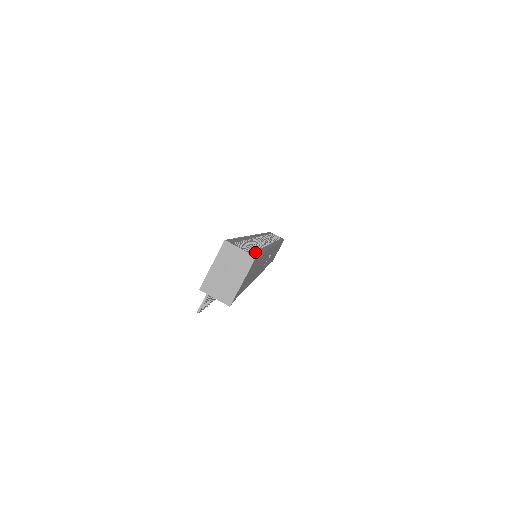
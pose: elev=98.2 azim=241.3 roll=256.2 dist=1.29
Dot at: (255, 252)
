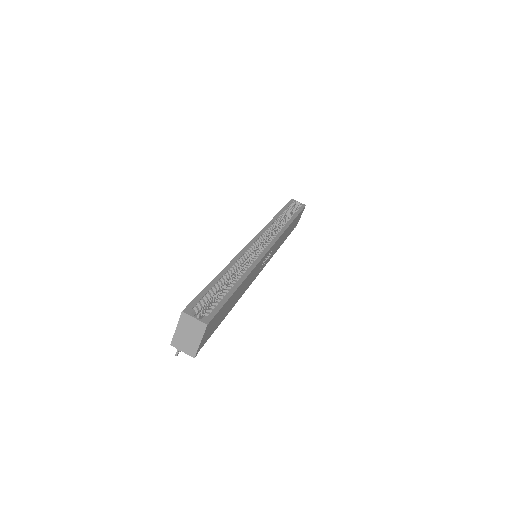
Dot at: (214, 310)
